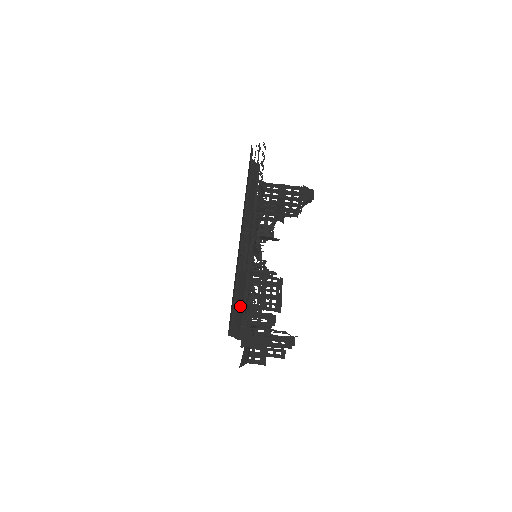
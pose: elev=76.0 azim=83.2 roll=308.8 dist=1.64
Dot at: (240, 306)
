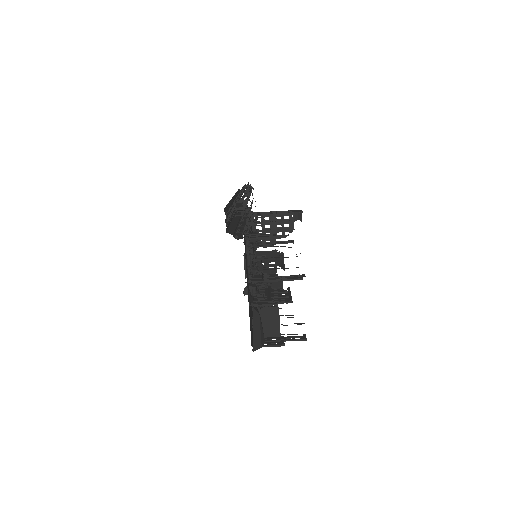
Dot at: occluded
